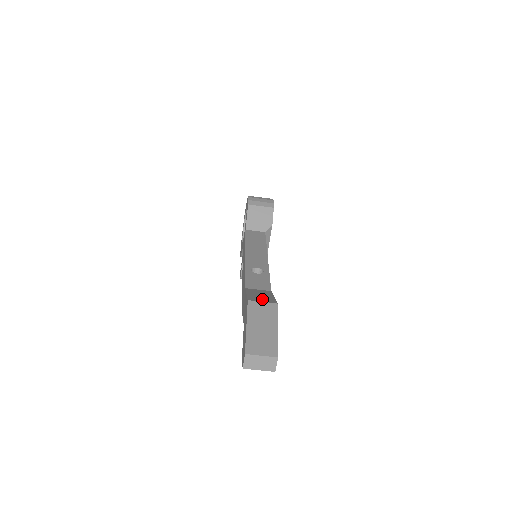
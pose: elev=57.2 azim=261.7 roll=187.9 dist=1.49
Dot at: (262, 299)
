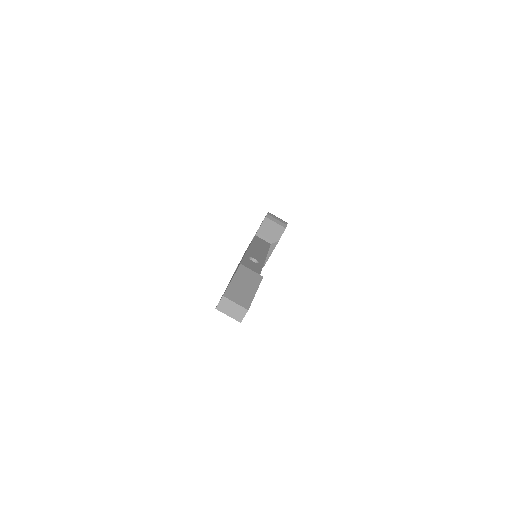
Dot at: occluded
